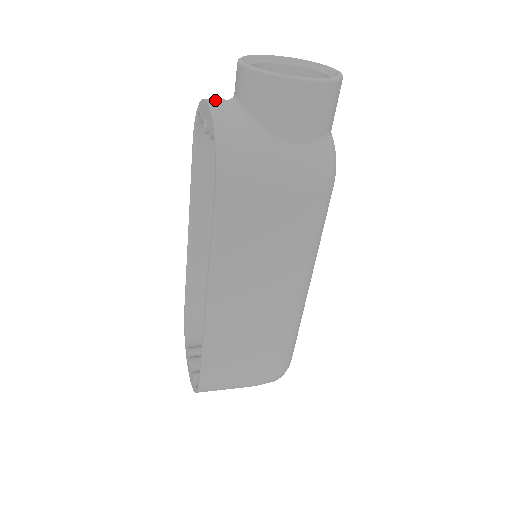
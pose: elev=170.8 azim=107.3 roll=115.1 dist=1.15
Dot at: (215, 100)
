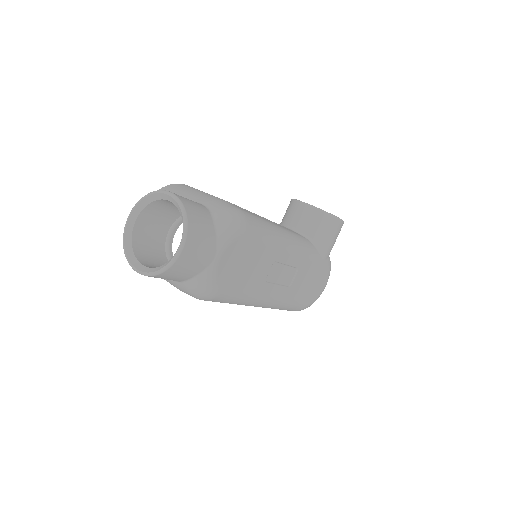
Dot at: occluded
